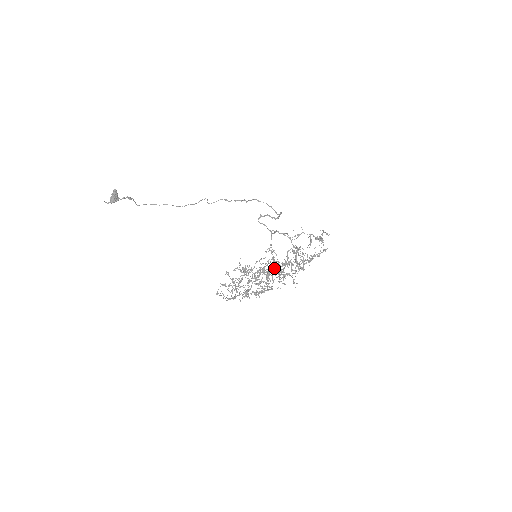
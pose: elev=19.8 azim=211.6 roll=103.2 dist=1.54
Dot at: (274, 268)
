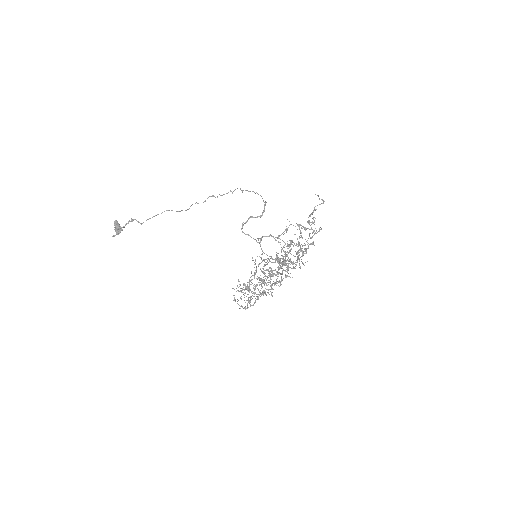
Dot at: (272, 275)
